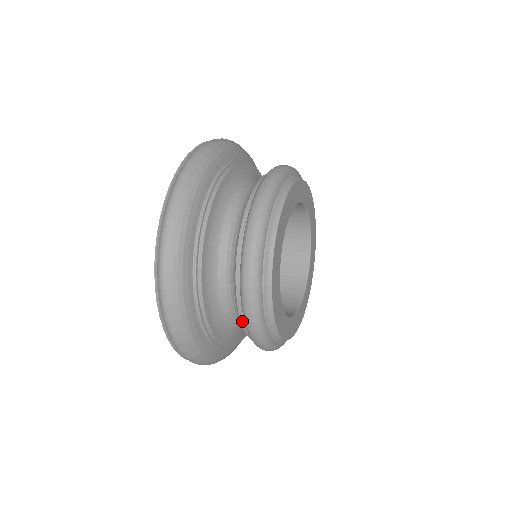
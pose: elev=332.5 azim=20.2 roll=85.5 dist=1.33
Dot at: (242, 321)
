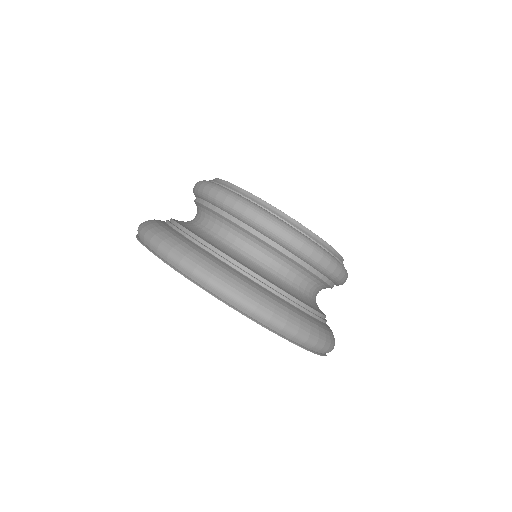
Dot at: (258, 236)
